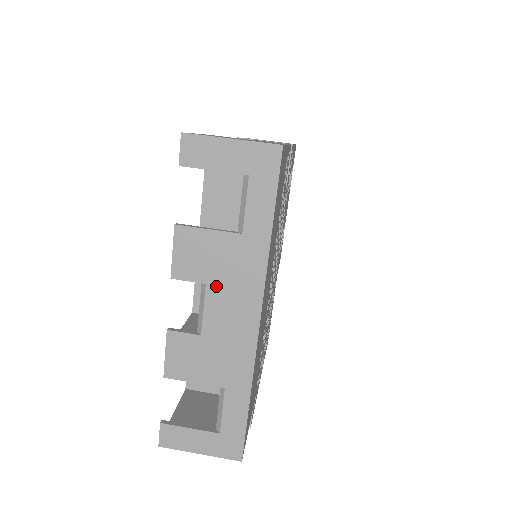
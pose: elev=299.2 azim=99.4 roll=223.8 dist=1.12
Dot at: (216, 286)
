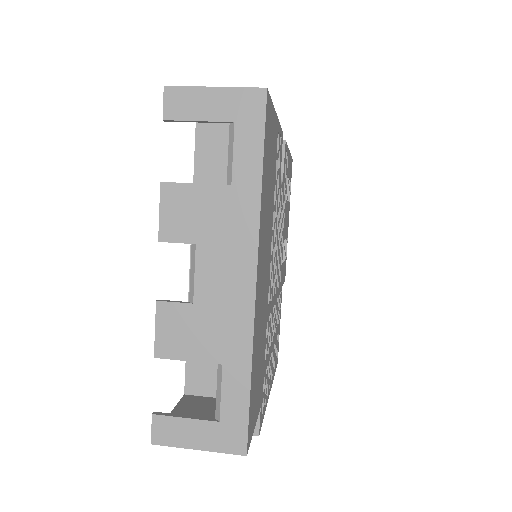
Dot at: (207, 245)
